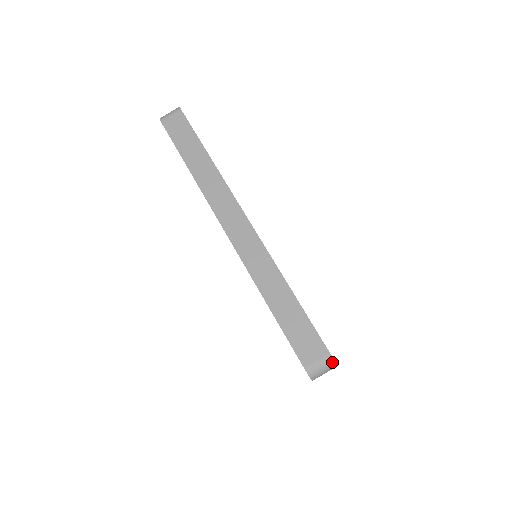
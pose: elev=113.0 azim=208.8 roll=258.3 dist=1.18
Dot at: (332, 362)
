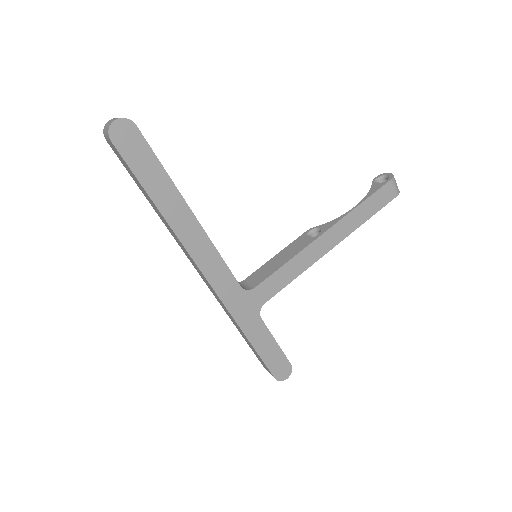
Dot at: (279, 380)
